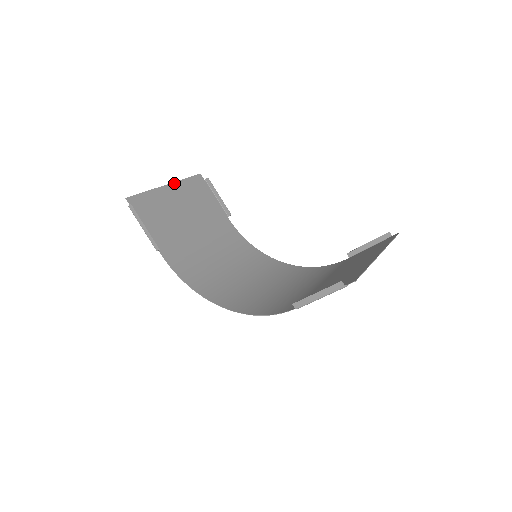
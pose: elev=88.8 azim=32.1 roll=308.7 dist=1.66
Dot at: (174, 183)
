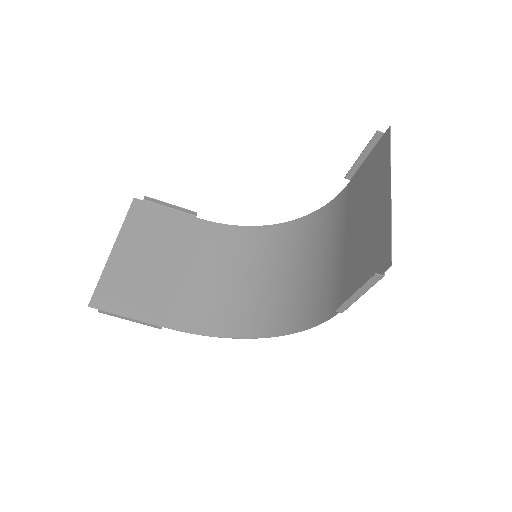
Dot at: (118, 237)
